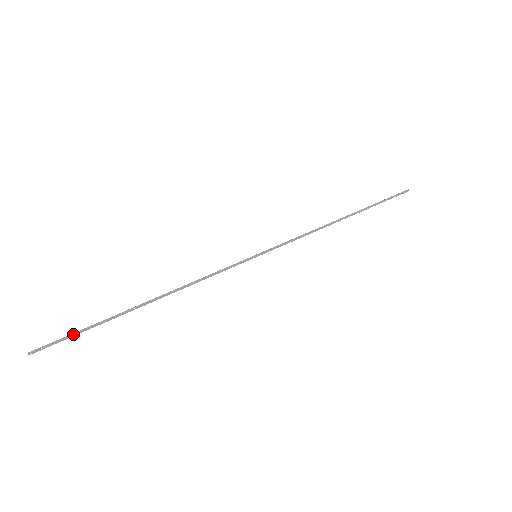
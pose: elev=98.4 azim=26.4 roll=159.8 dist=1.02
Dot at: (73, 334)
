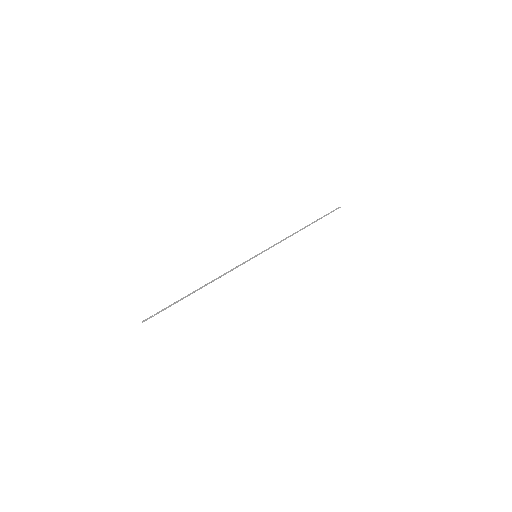
Dot at: (164, 309)
